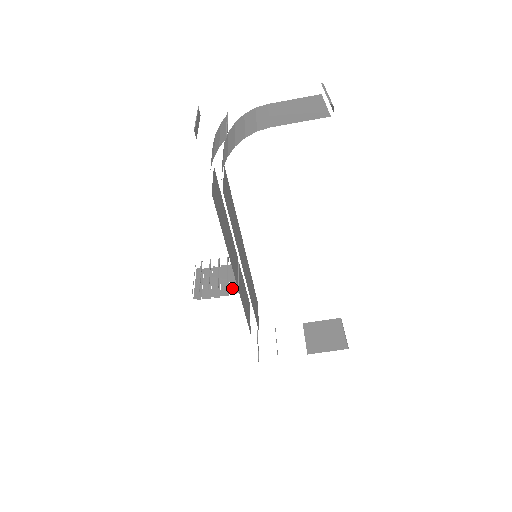
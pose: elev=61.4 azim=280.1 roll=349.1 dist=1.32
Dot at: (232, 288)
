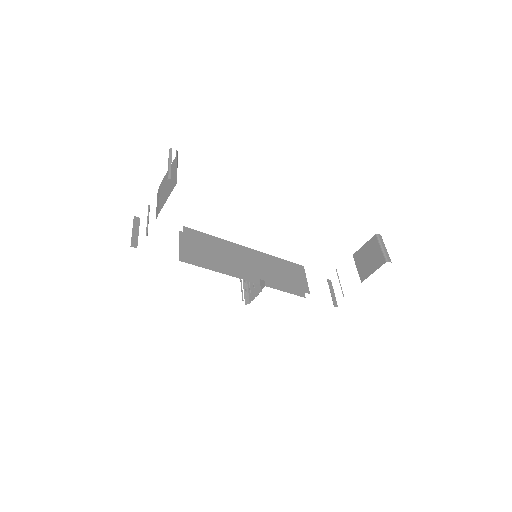
Dot at: (261, 284)
